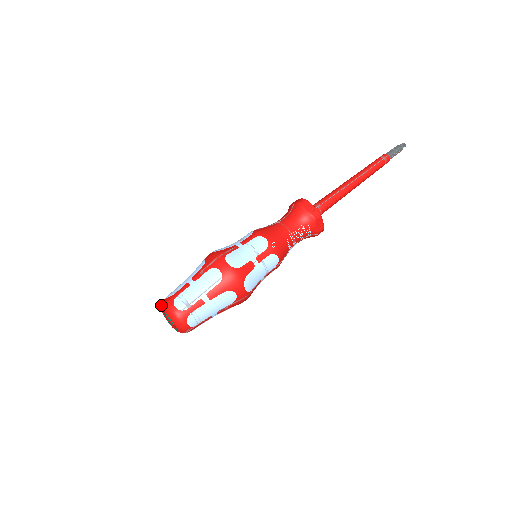
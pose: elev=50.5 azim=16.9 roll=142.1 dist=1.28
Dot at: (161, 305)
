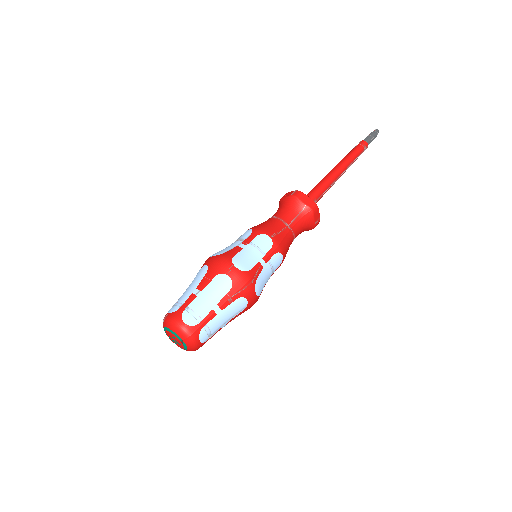
Dot at: (177, 330)
